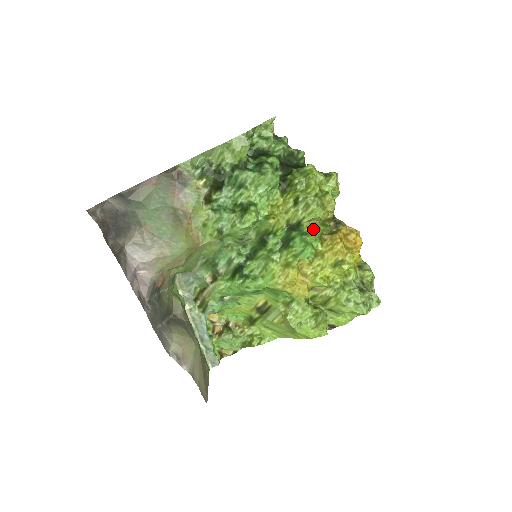
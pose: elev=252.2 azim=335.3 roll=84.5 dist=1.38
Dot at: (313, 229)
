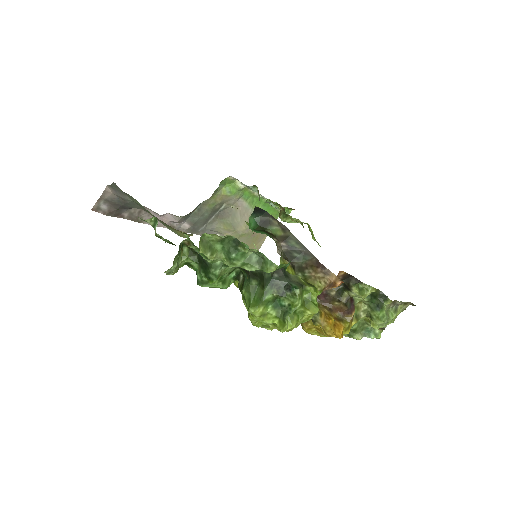
Dot at: occluded
